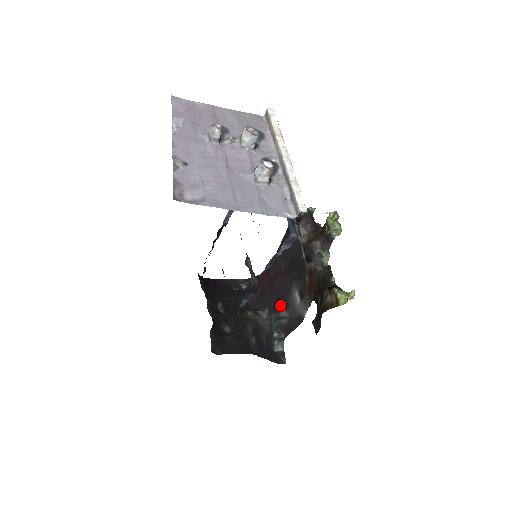
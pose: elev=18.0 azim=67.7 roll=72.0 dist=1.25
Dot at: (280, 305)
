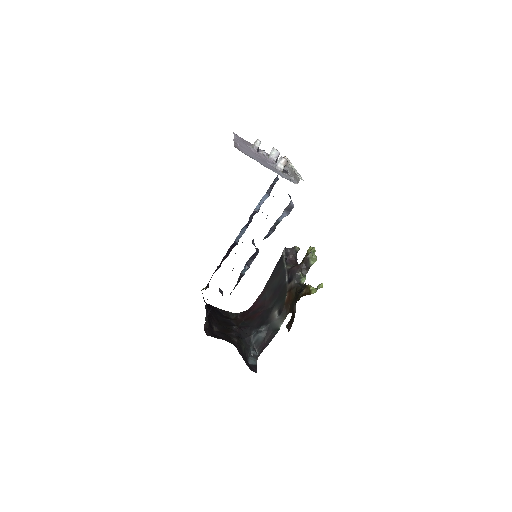
Dot at: (261, 323)
